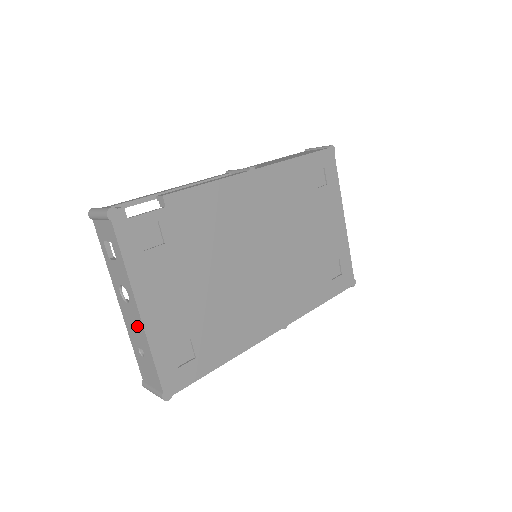
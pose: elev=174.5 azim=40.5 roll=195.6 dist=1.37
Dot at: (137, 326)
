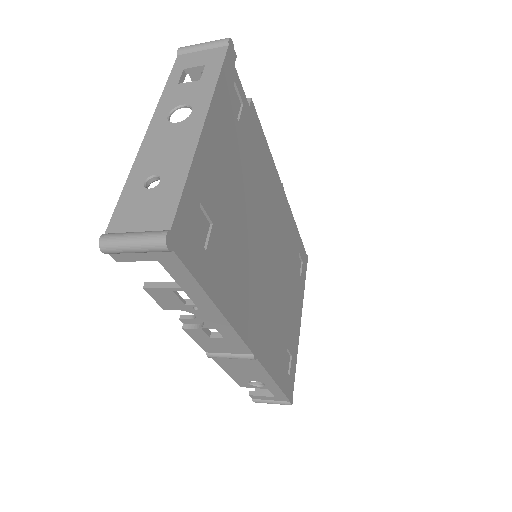
Dot at: (179, 144)
